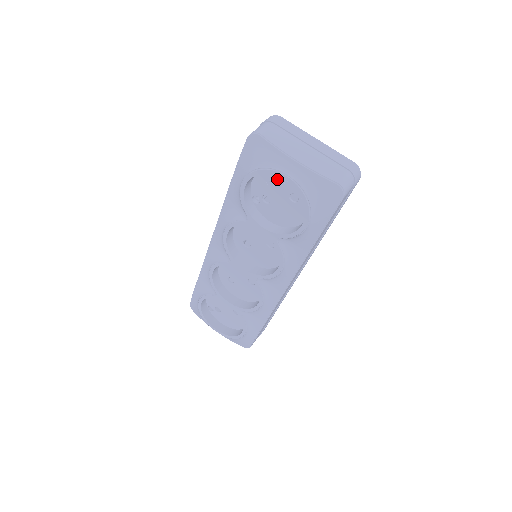
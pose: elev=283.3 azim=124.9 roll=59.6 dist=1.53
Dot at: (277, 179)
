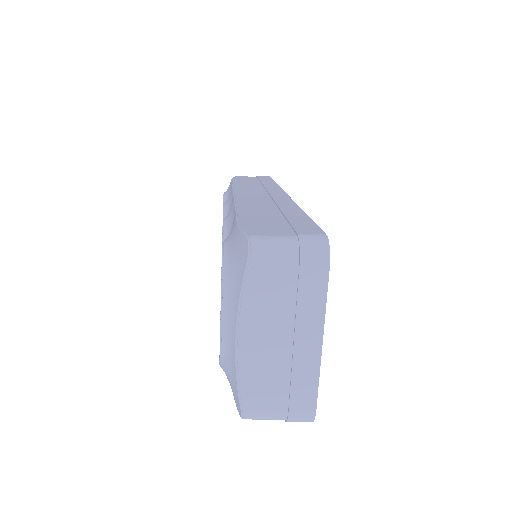
Dot at: occluded
